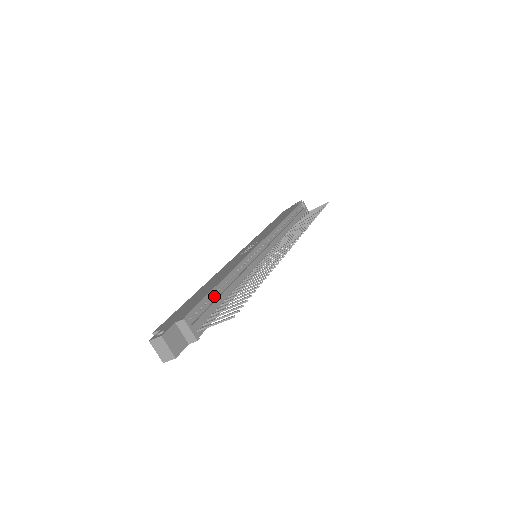
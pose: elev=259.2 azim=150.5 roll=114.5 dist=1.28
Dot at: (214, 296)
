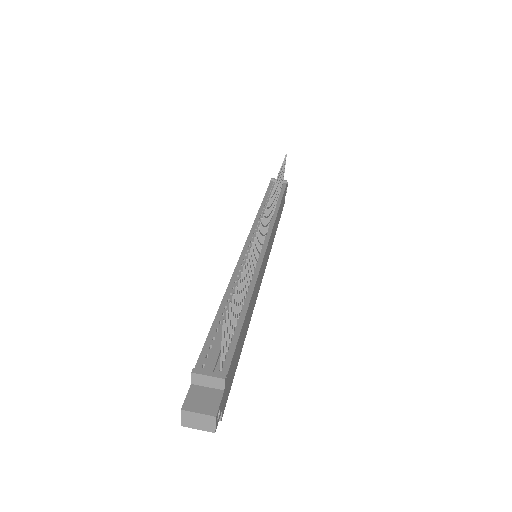
Dot at: (220, 324)
